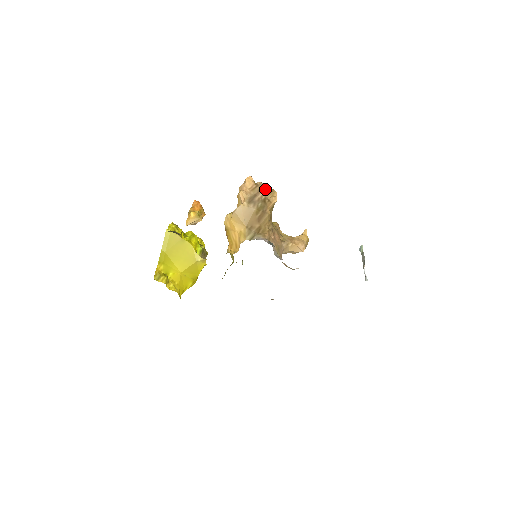
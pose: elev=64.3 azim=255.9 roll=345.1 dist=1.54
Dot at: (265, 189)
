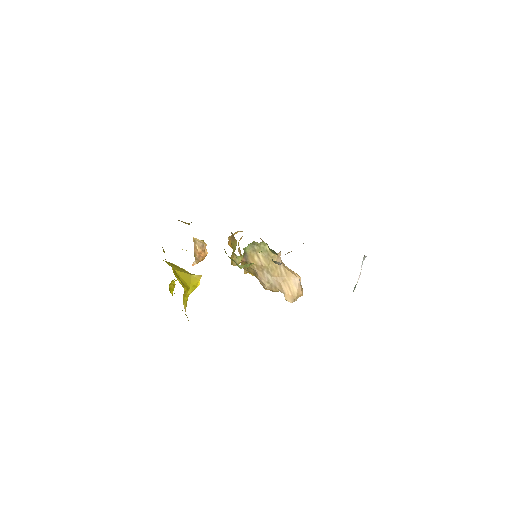
Dot at: occluded
